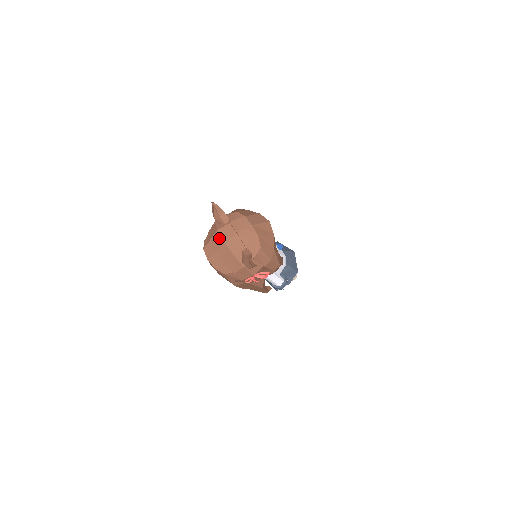
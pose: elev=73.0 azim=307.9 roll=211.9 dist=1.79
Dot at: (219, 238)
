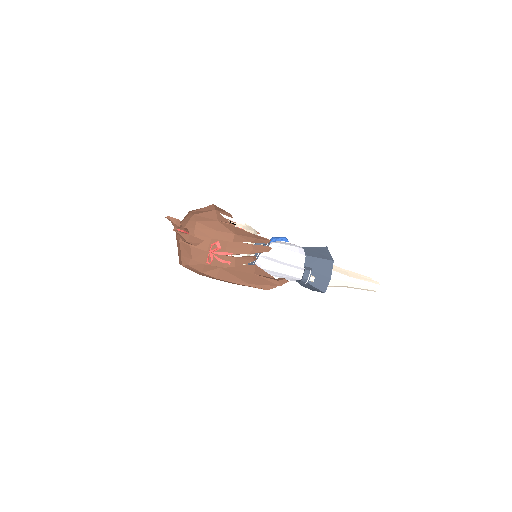
Dot at: occluded
